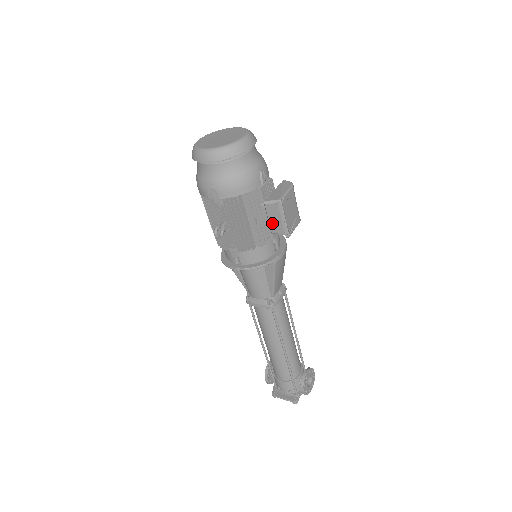
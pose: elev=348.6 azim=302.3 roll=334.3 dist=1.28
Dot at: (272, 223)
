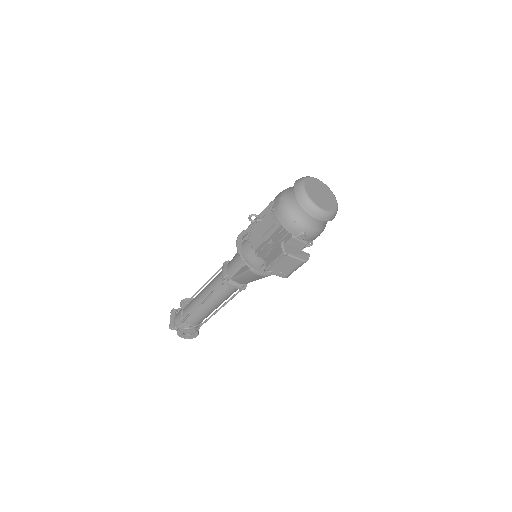
Dot at: (271, 255)
